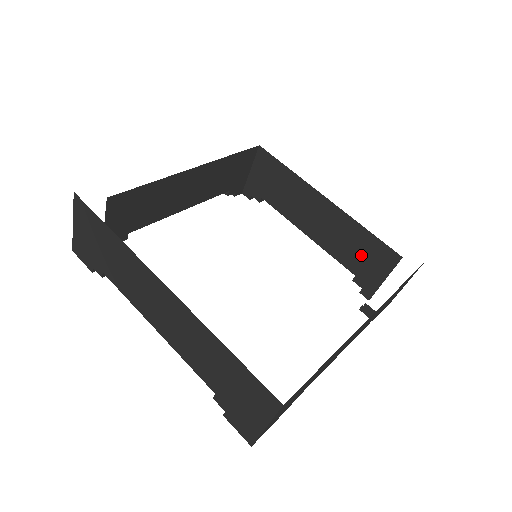
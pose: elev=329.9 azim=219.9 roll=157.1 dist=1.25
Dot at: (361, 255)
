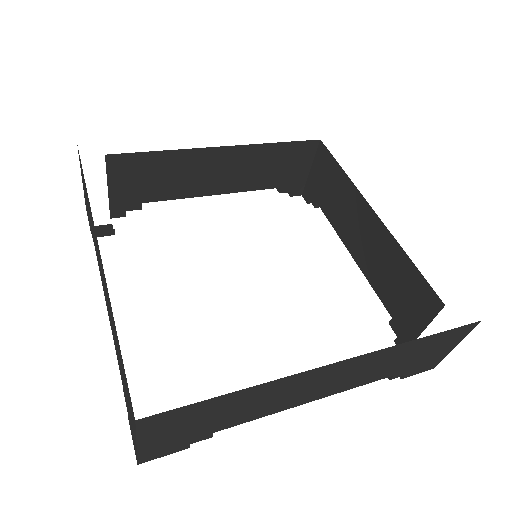
Dot at: (400, 291)
